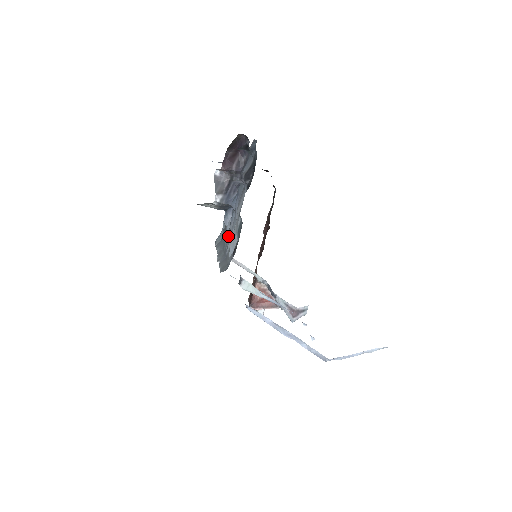
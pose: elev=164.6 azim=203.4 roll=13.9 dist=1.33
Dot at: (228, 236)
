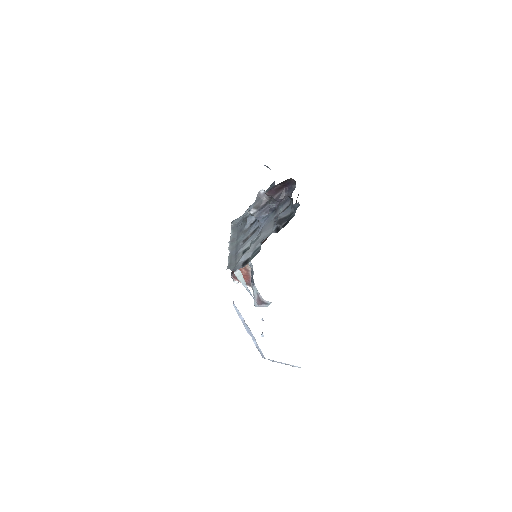
Dot at: (245, 234)
